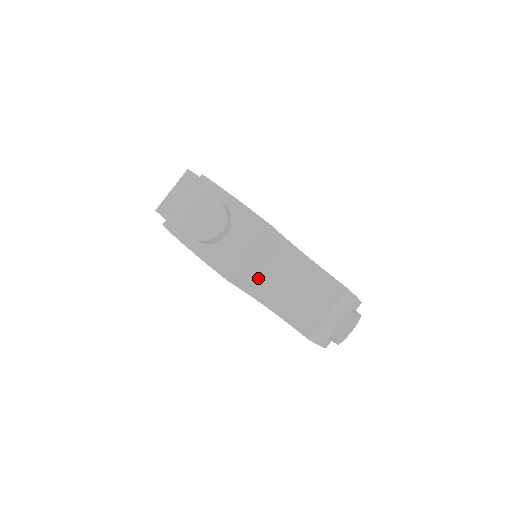
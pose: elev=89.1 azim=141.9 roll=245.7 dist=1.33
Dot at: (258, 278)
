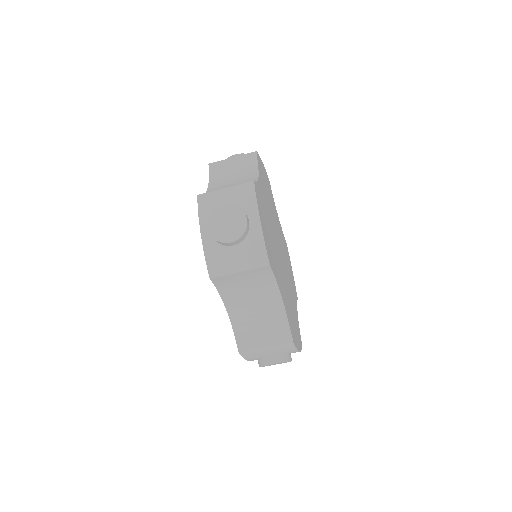
Dot at: (235, 289)
